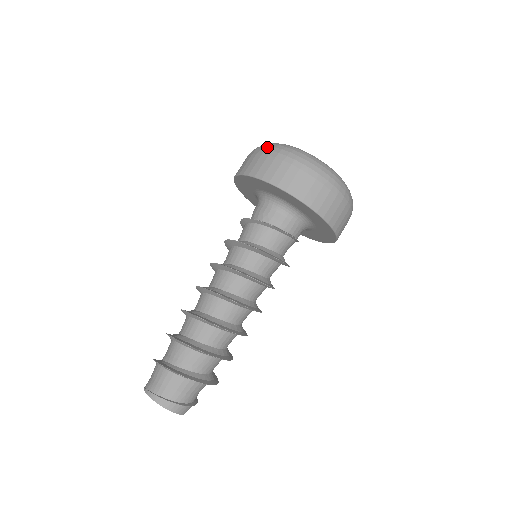
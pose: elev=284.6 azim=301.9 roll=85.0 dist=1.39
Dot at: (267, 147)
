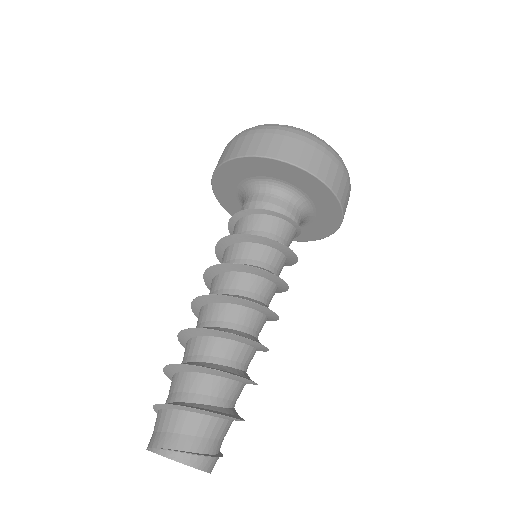
Dot at: (258, 127)
